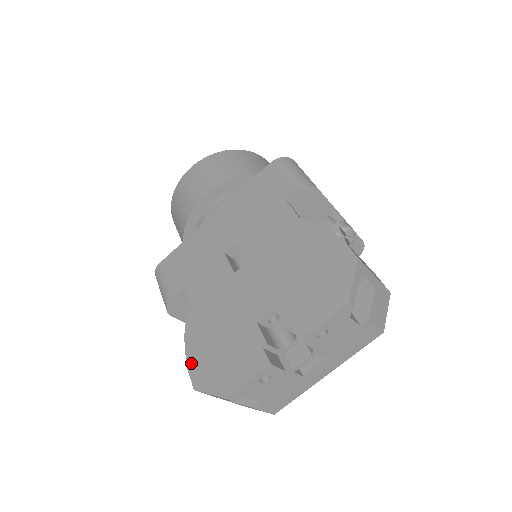
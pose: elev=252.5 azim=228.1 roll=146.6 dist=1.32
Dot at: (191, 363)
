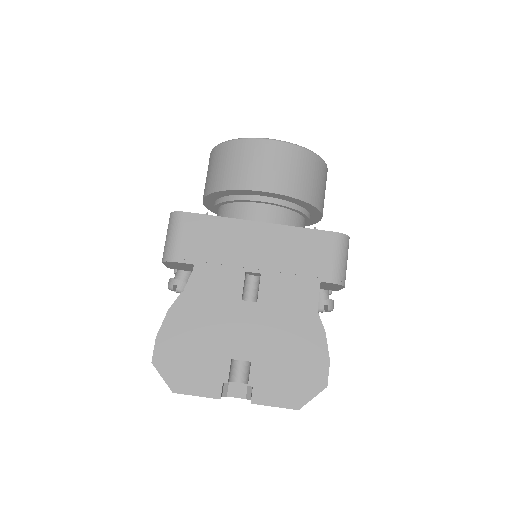
Dot at: (161, 339)
